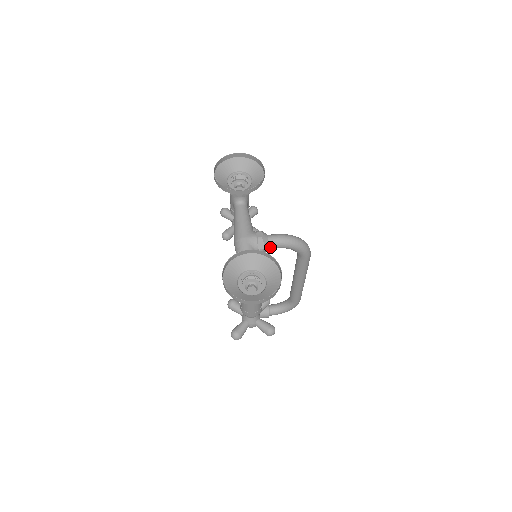
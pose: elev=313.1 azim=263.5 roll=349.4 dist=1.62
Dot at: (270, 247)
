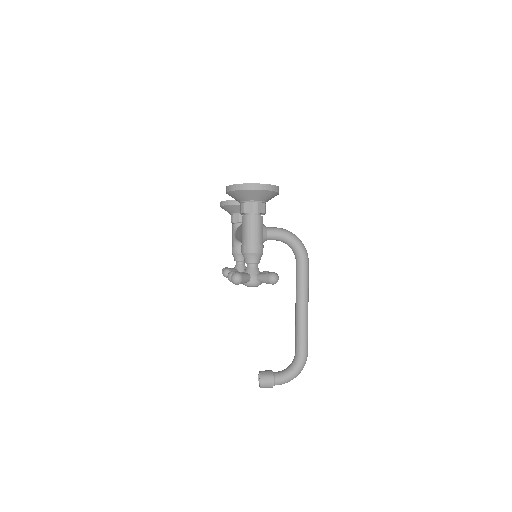
Dot at: (269, 233)
